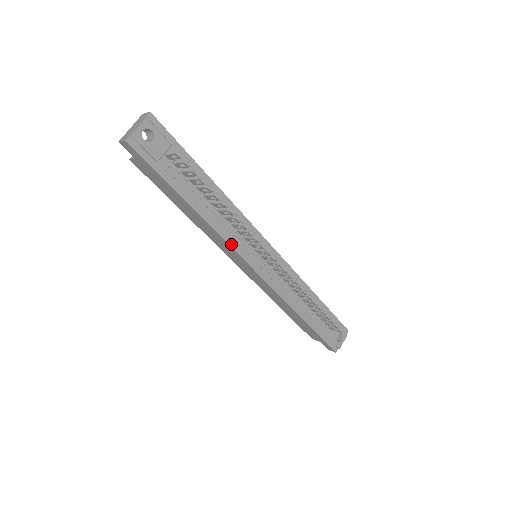
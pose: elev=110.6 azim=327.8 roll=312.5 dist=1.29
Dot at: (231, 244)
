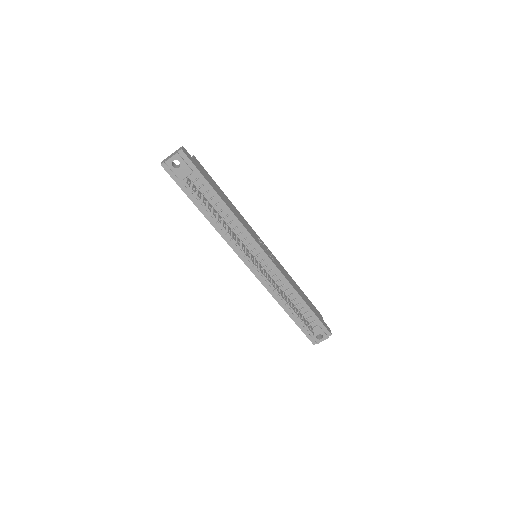
Dot at: (230, 244)
